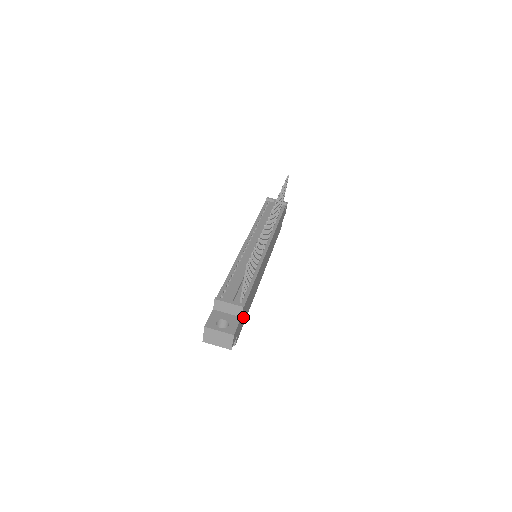
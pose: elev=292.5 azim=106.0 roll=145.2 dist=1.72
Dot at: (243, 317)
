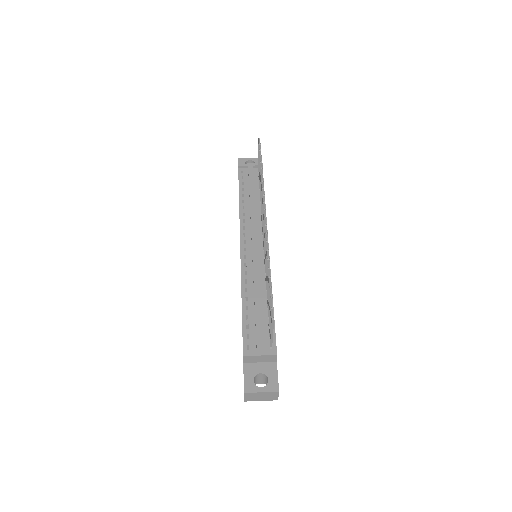
Dot at: occluded
